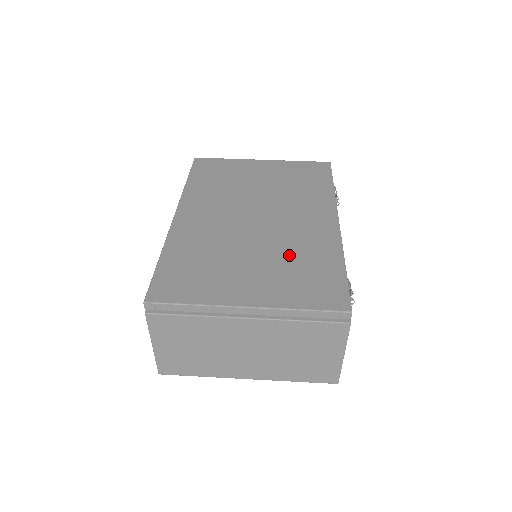
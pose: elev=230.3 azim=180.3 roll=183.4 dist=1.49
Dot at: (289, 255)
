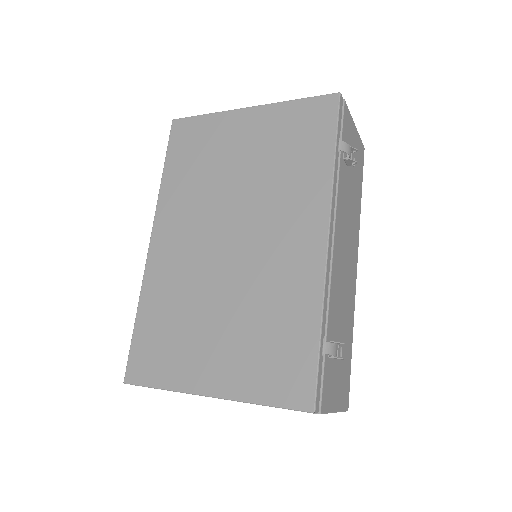
Dot at: (259, 311)
